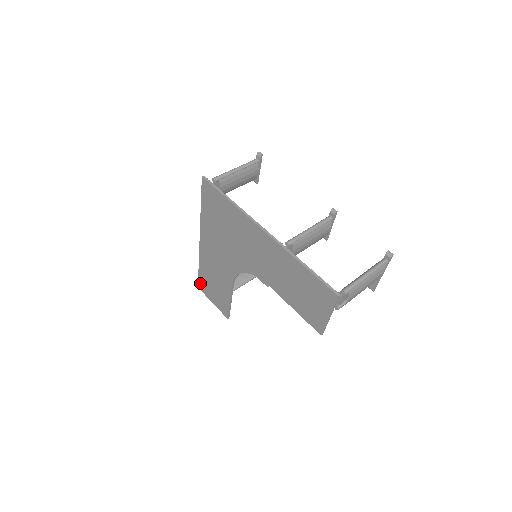
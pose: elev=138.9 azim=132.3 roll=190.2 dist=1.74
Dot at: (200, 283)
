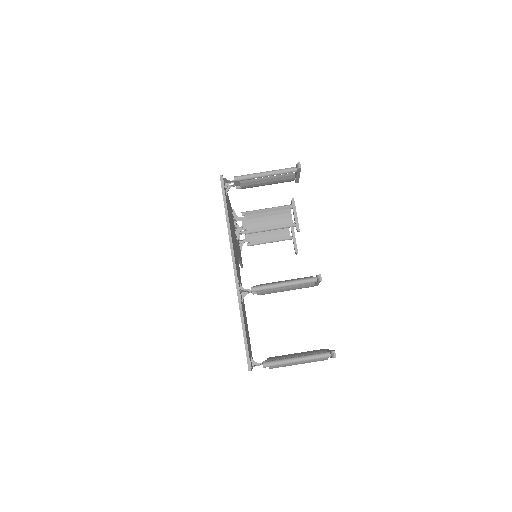
Dot at: occluded
